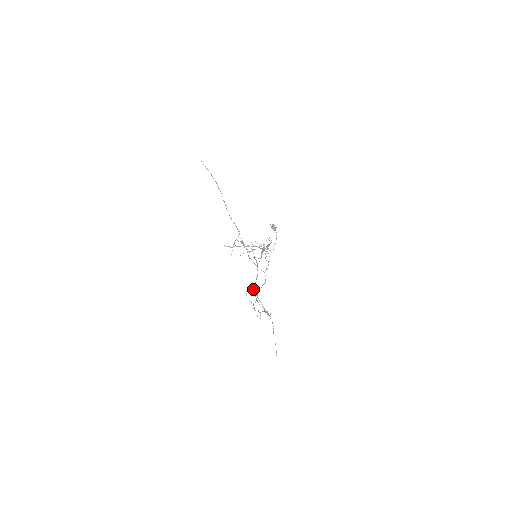
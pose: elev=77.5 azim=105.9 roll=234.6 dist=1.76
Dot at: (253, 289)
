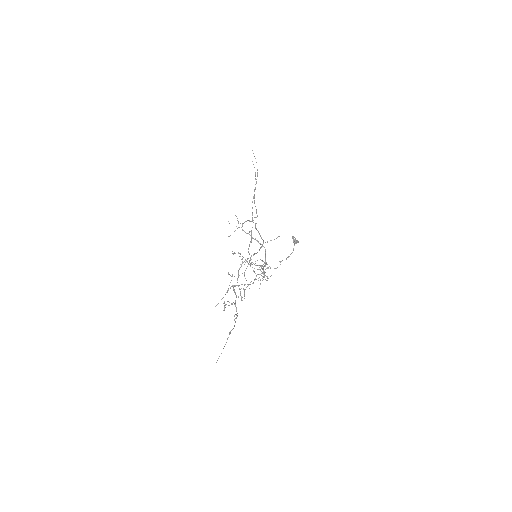
Dot at: occluded
